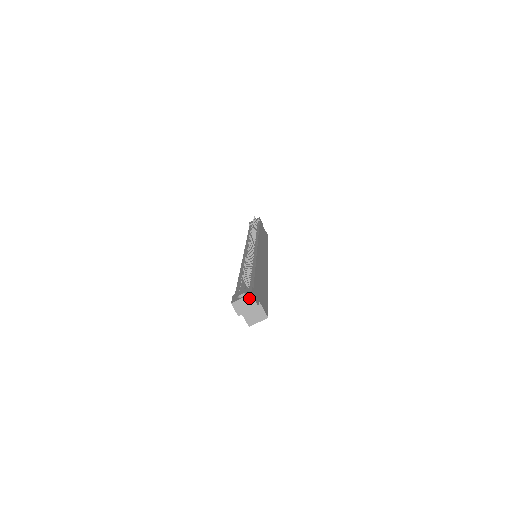
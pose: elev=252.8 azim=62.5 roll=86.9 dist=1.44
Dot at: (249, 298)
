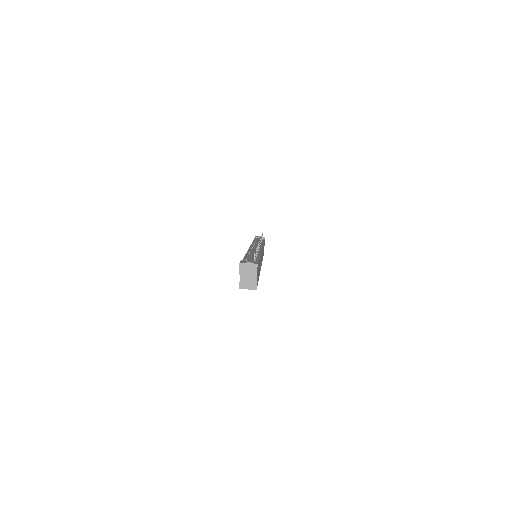
Dot at: (254, 266)
